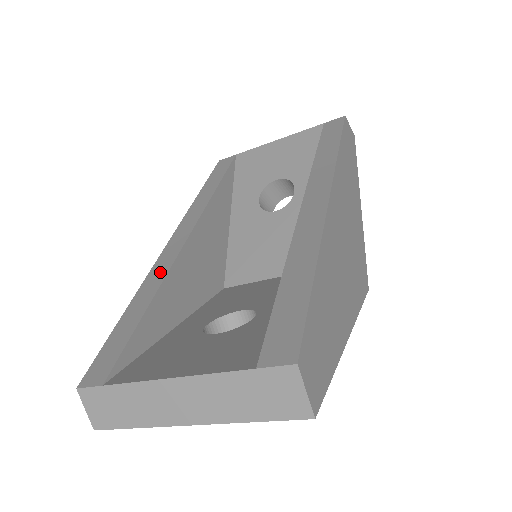
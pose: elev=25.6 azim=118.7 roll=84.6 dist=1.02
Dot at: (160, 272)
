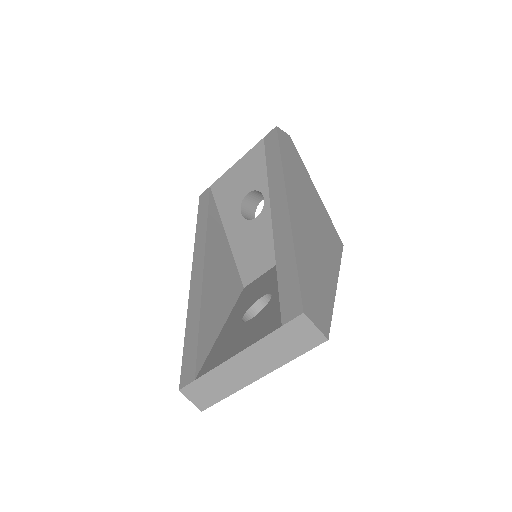
Dot at: (196, 296)
